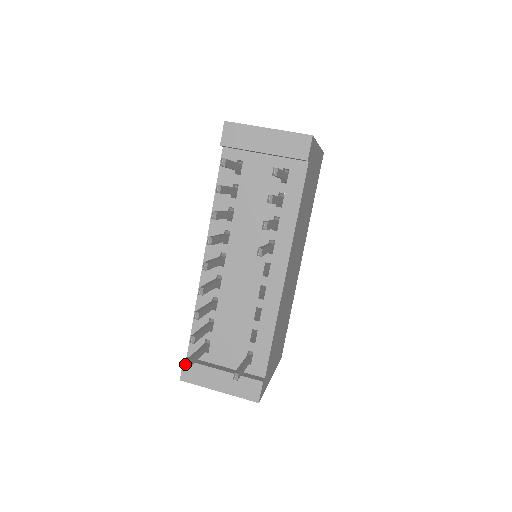
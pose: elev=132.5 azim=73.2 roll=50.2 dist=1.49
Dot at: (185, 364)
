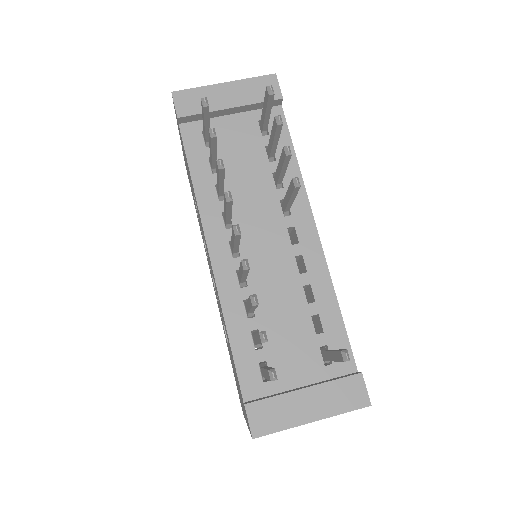
Dot at: (249, 410)
